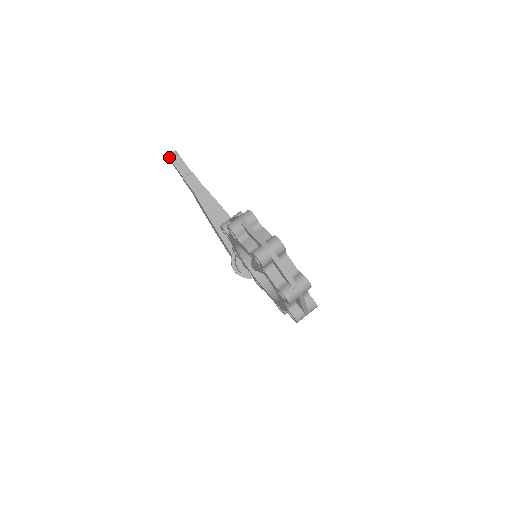
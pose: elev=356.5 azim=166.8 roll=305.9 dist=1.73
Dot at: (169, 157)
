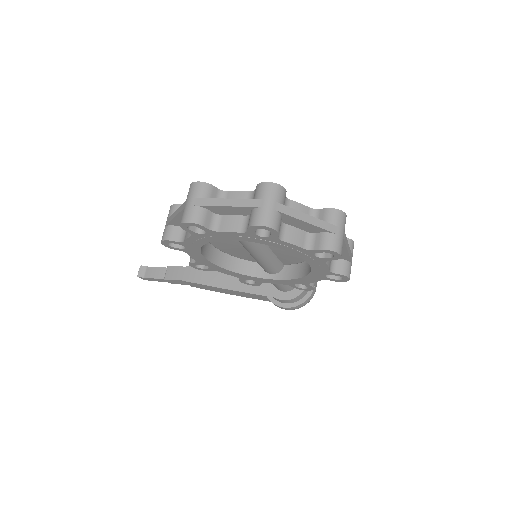
Dot at: (139, 277)
